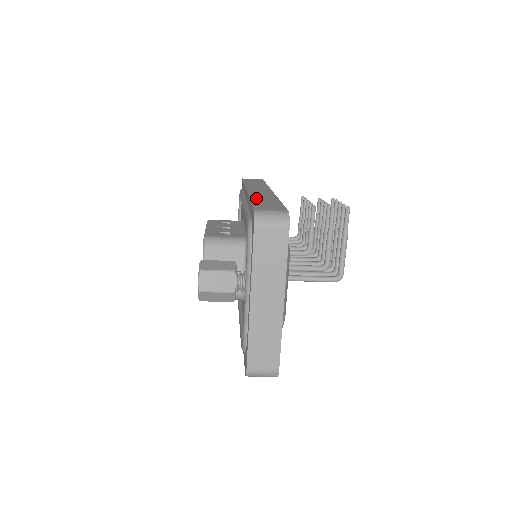
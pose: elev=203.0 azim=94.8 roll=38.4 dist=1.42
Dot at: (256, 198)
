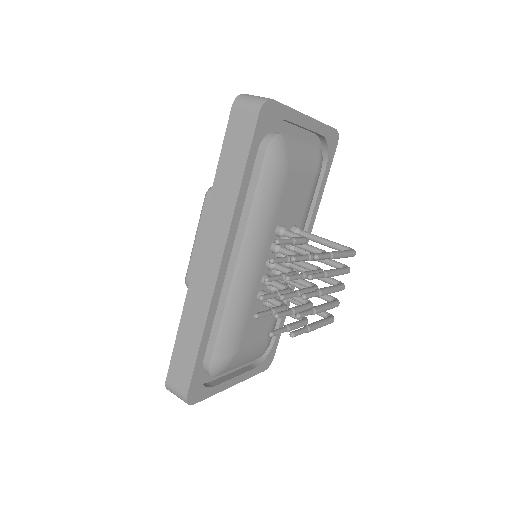
Dot at: (185, 322)
